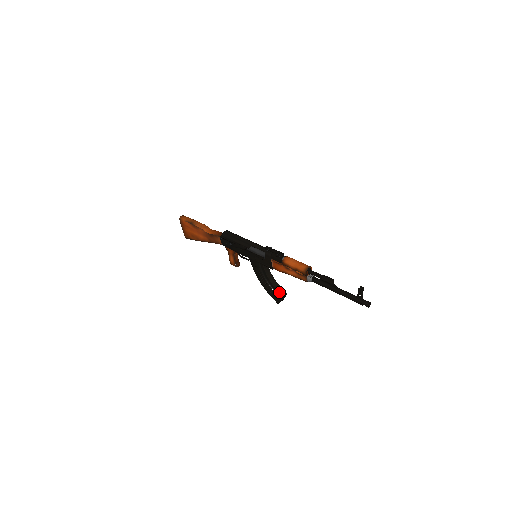
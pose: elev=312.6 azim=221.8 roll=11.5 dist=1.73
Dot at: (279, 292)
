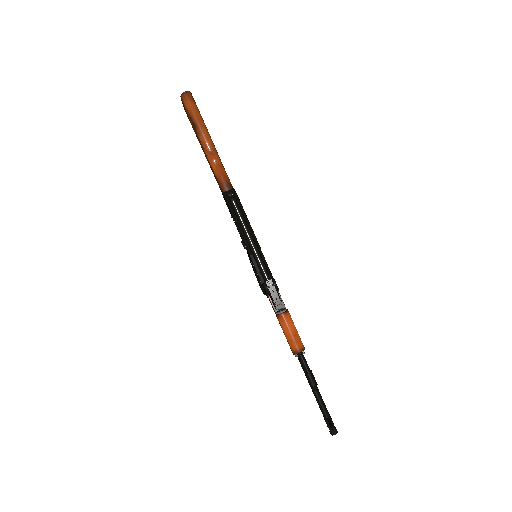
Dot at: occluded
